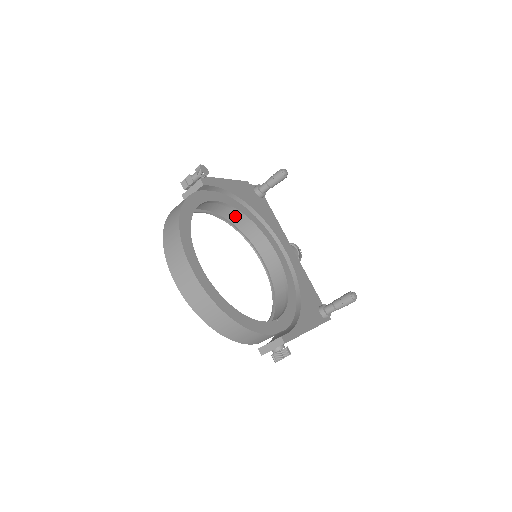
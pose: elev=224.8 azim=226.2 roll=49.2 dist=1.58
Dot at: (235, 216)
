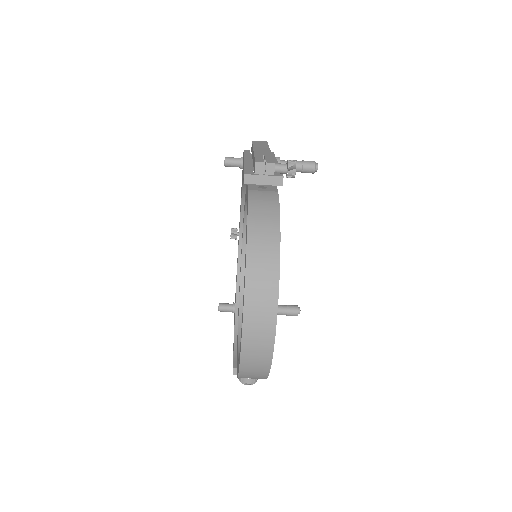
Dot at: occluded
